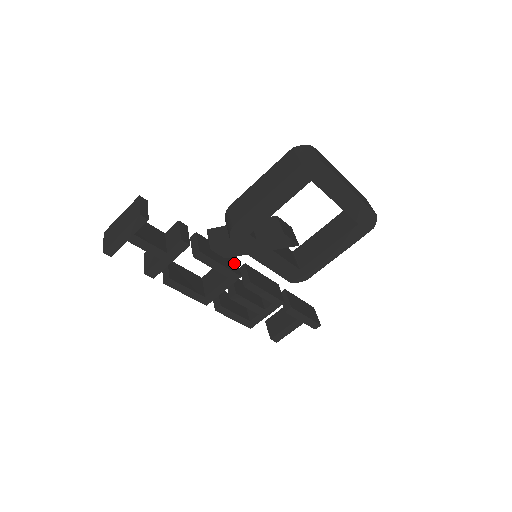
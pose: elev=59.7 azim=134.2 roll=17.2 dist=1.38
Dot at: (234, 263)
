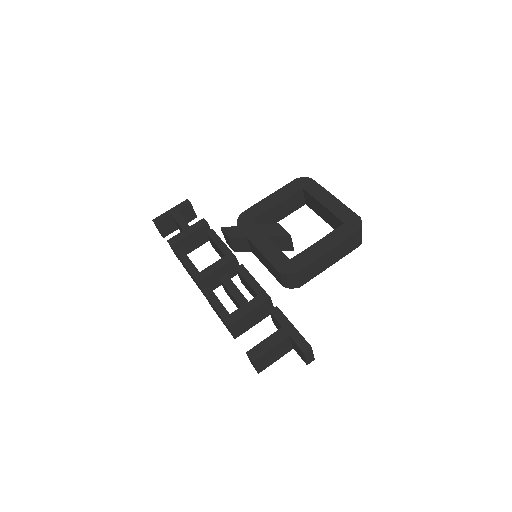
Dot at: occluded
